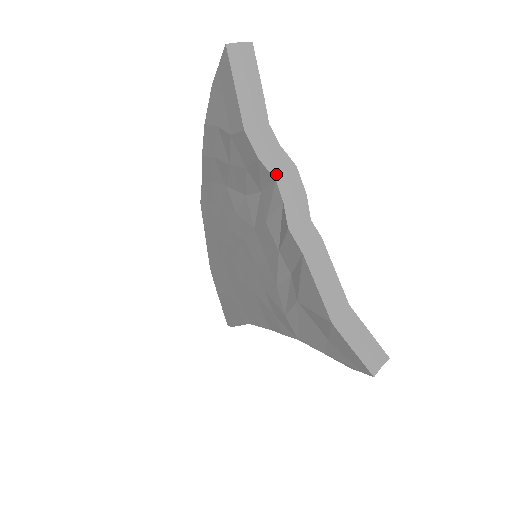
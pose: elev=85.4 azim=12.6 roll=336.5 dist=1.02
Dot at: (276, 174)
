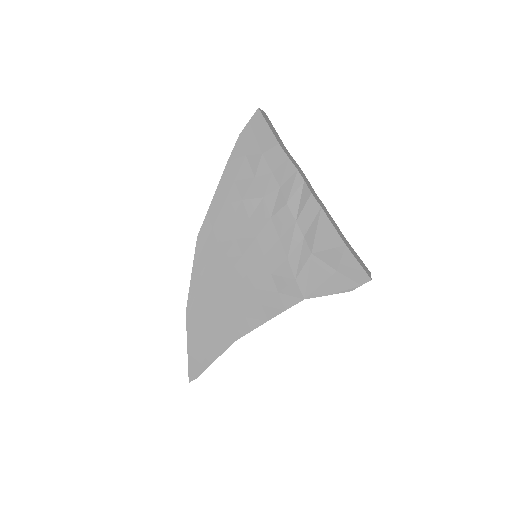
Dot at: (297, 168)
